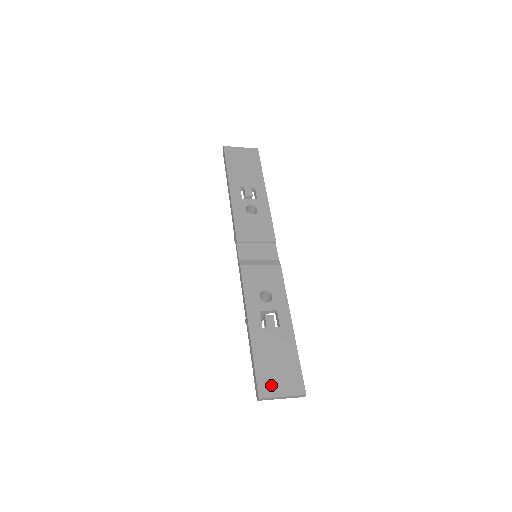
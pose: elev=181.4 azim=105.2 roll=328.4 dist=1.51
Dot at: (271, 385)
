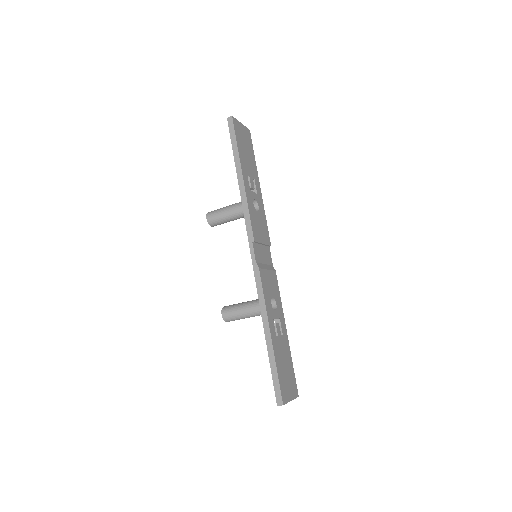
Dot at: (286, 391)
